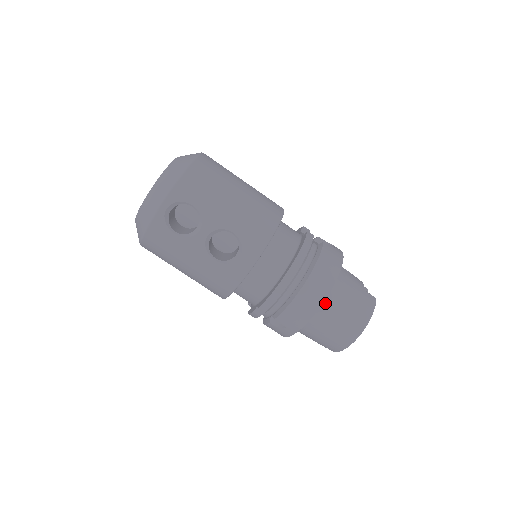
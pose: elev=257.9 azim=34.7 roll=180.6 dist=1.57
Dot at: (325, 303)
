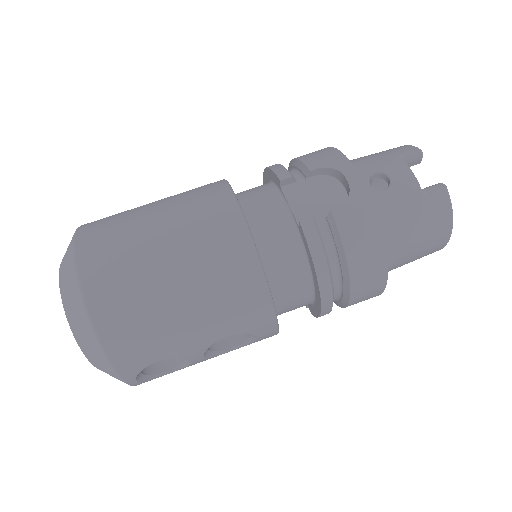
Dot at: occluded
